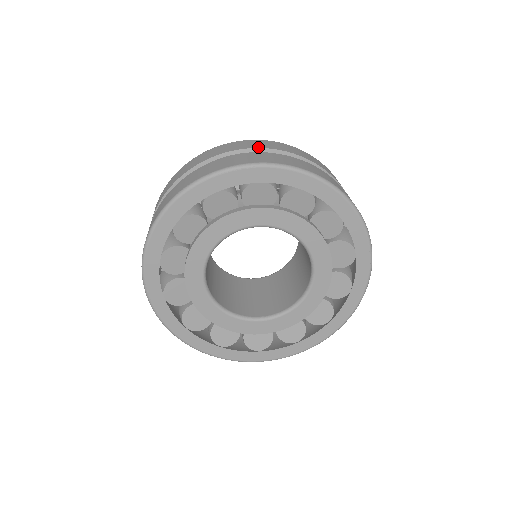
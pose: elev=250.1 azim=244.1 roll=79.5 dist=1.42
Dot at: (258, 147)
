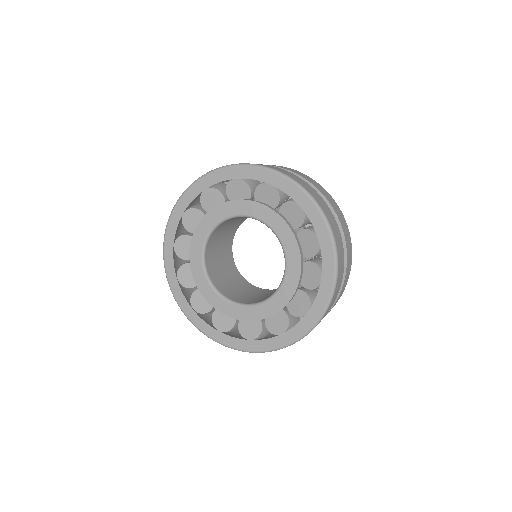
Dot at: occluded
